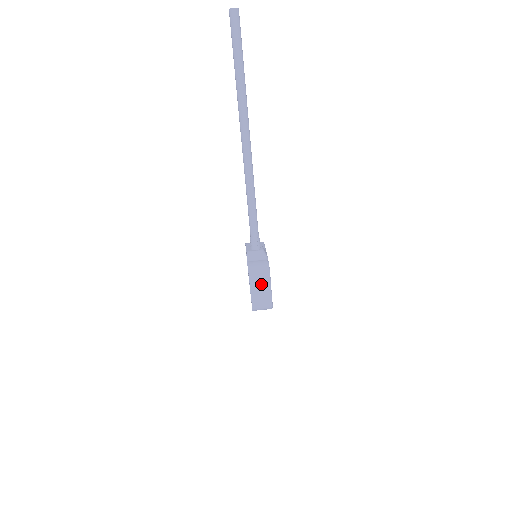
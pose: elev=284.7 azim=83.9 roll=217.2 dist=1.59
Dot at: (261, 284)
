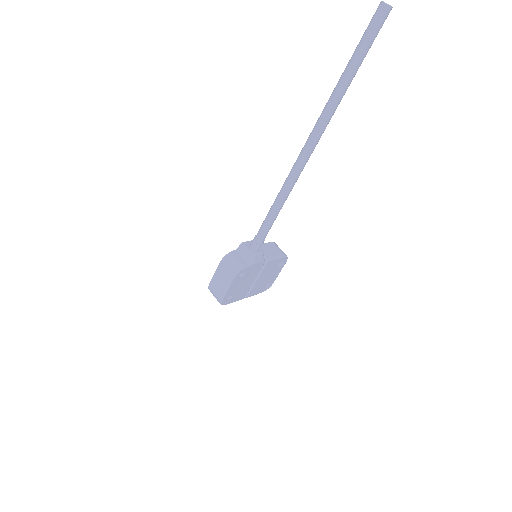
Dot at: (224, 276)
